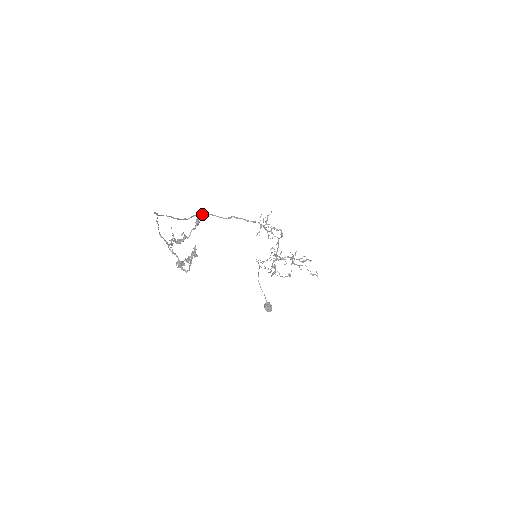
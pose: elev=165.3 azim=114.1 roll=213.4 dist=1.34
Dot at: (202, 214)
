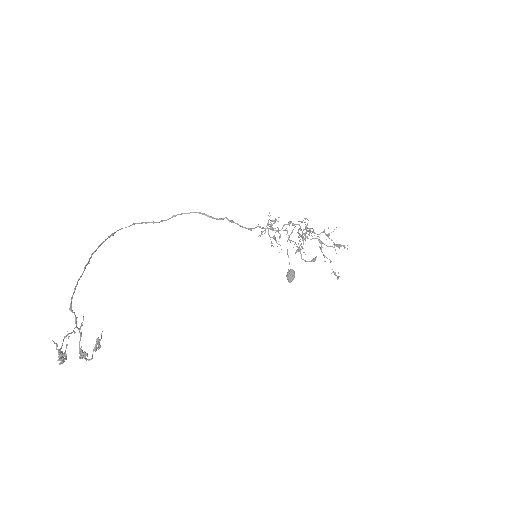
Dot at: (187, 213)
